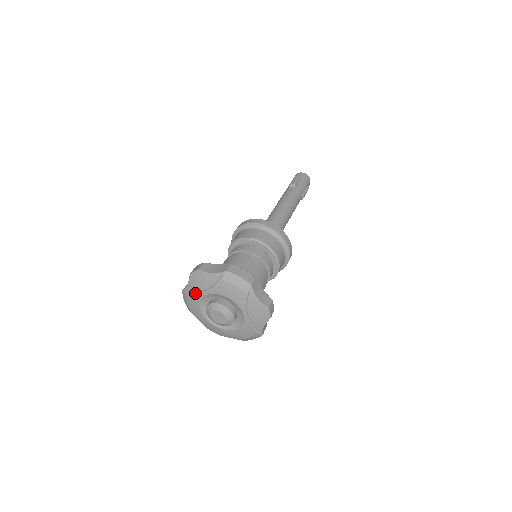
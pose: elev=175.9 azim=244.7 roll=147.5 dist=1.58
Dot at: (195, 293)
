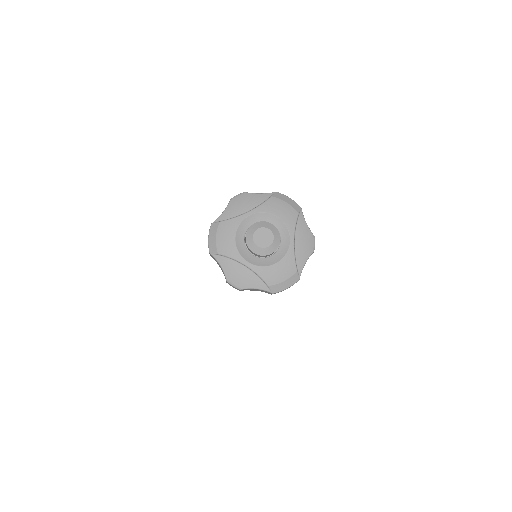
Dot at: (234, 217)
